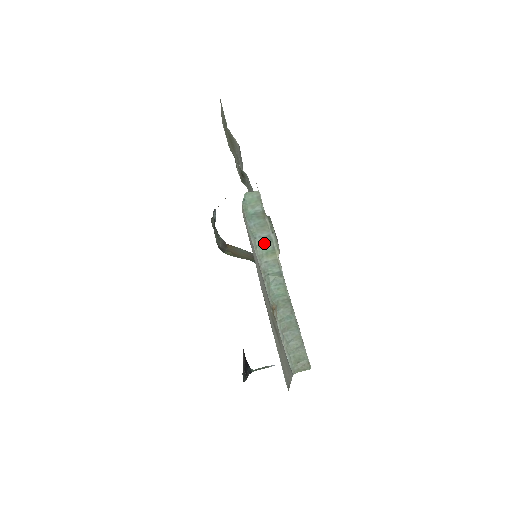
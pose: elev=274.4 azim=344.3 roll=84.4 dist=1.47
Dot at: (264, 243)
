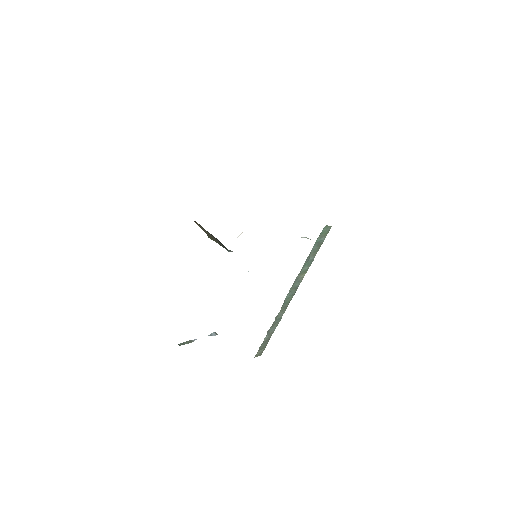
Dot at: (306, 264)
